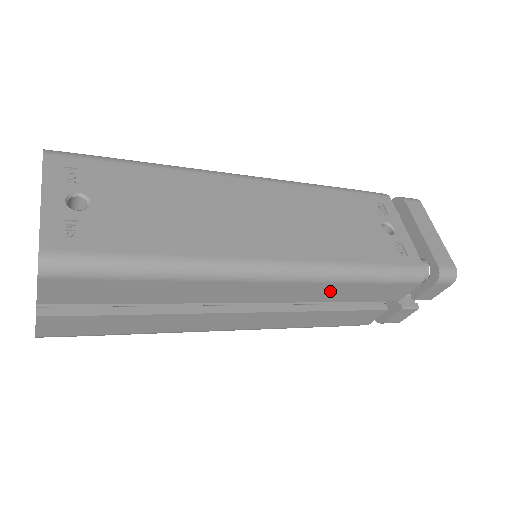
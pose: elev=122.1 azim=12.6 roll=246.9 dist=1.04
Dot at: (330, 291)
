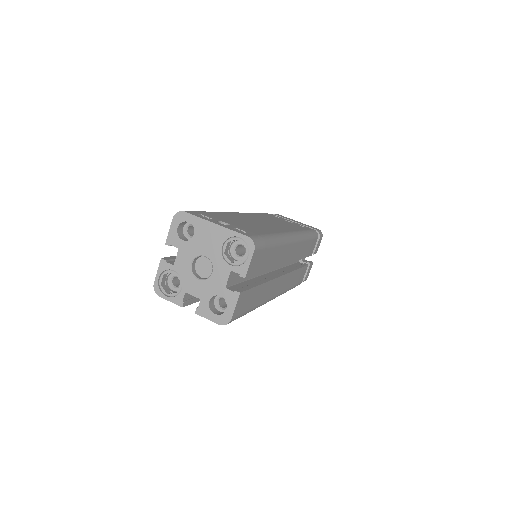
Dot at: (302, 249)
